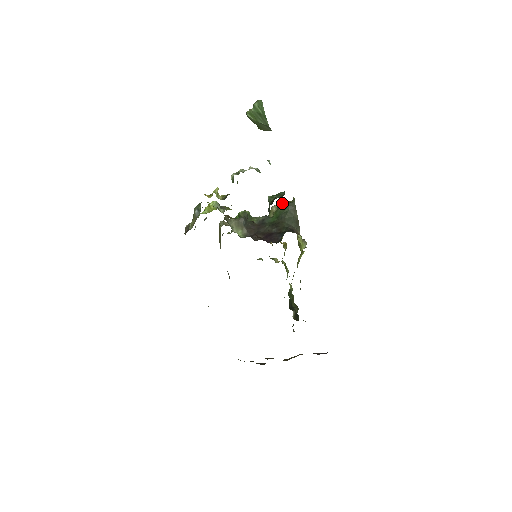
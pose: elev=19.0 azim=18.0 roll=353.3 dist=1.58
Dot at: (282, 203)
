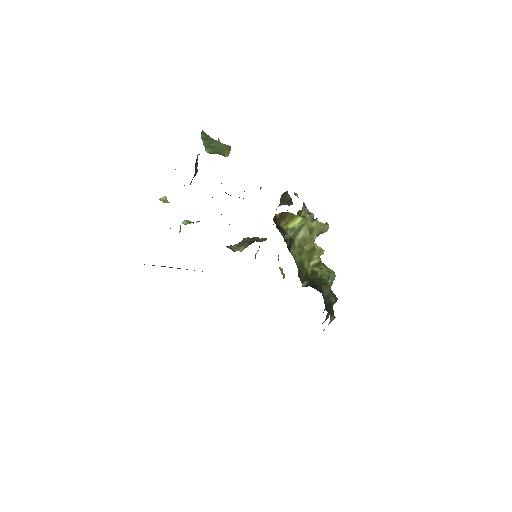
Dot at: occluded
